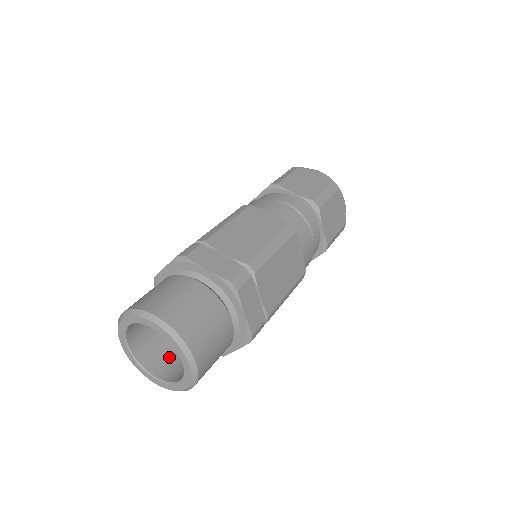
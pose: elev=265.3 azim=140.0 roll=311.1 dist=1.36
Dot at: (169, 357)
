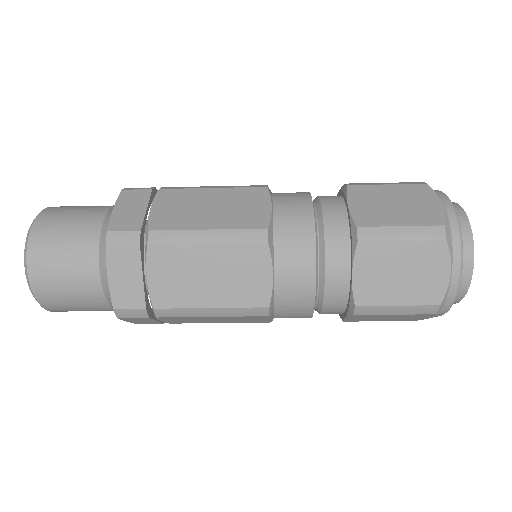
Dot at: occluded
